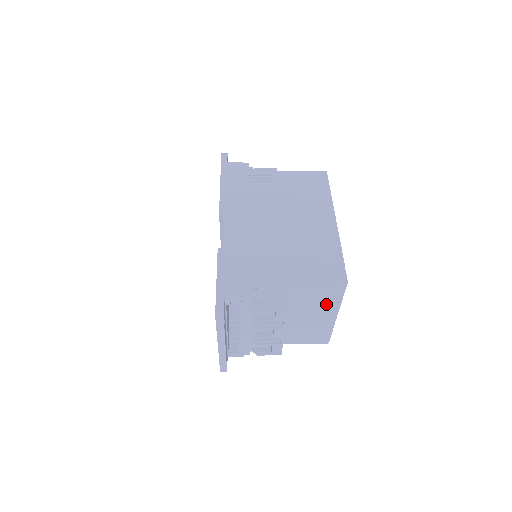
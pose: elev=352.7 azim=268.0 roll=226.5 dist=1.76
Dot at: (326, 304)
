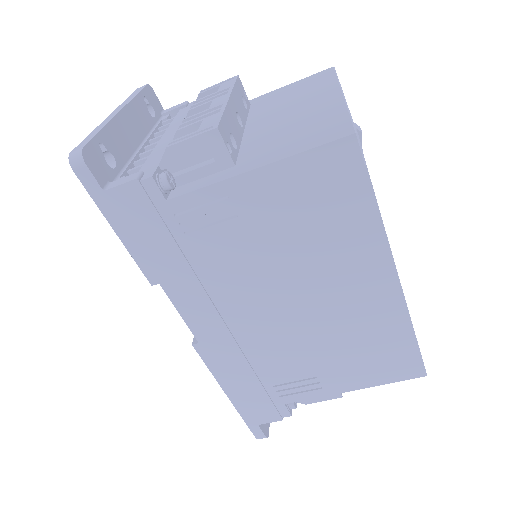
Dot at: (313, 92)
